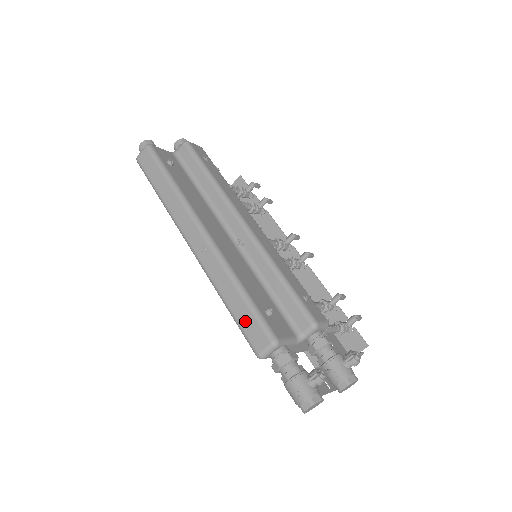
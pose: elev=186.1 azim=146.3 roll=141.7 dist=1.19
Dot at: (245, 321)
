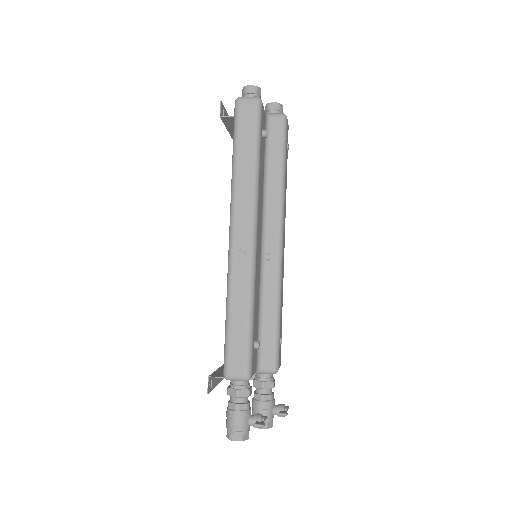
Dot at: (236, 343)
